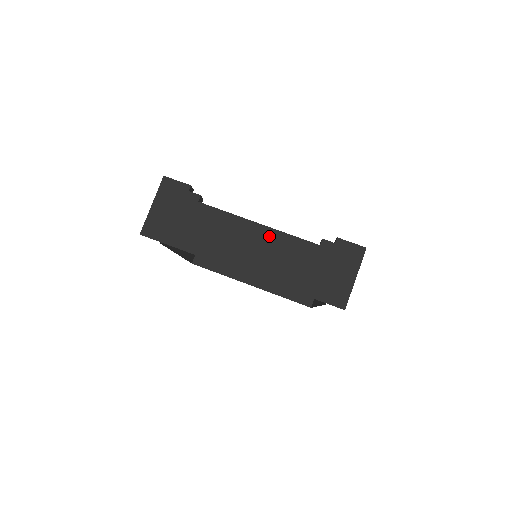
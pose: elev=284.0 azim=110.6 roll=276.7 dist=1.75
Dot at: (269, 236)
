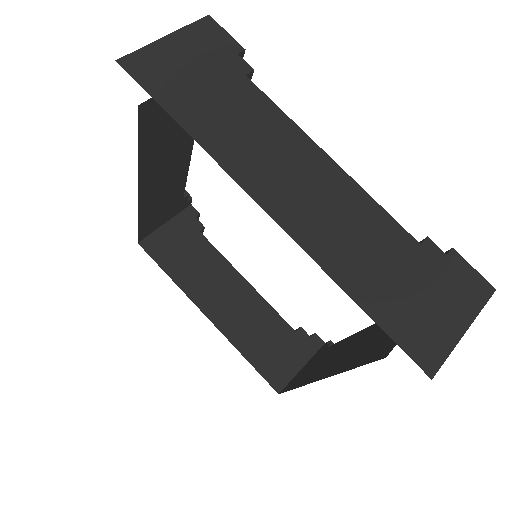
Dot at: (340, 184)
